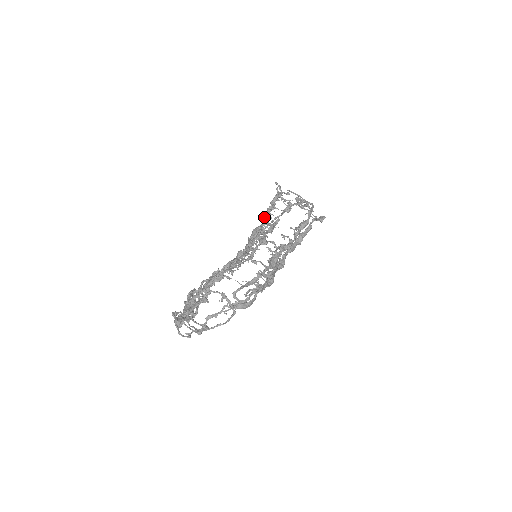
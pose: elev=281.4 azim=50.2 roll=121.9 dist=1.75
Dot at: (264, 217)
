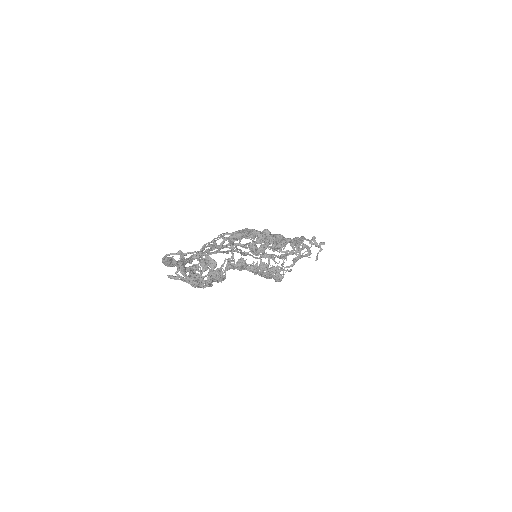
Dot at: occluded
